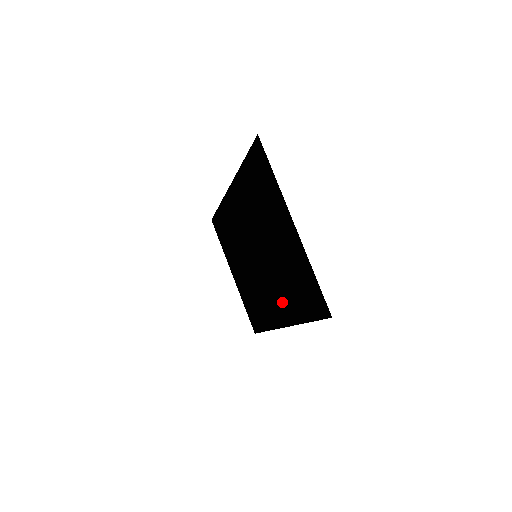
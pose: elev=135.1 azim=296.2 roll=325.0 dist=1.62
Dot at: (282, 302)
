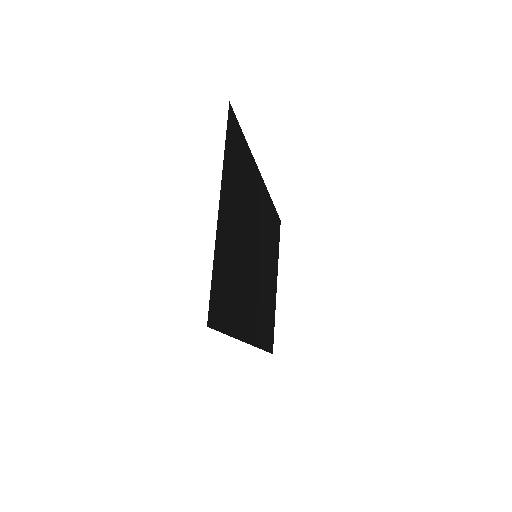
Dot at: (245, 311)
